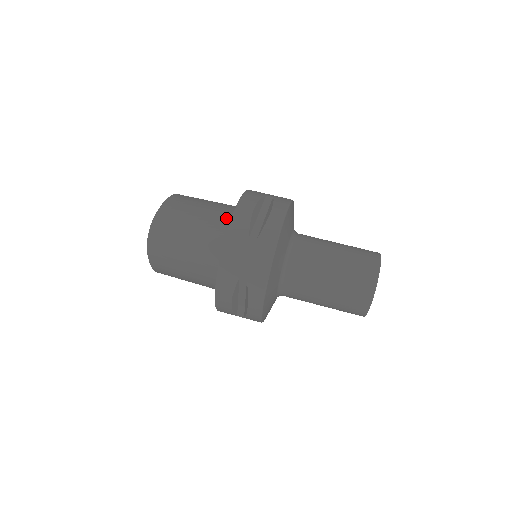
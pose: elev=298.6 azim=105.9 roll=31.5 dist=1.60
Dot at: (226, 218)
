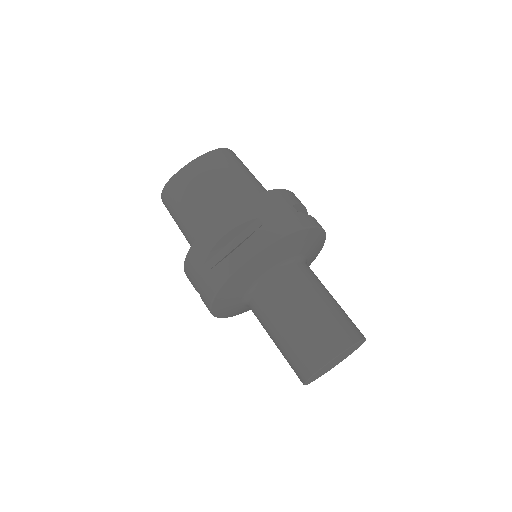
Dot at: occluded
